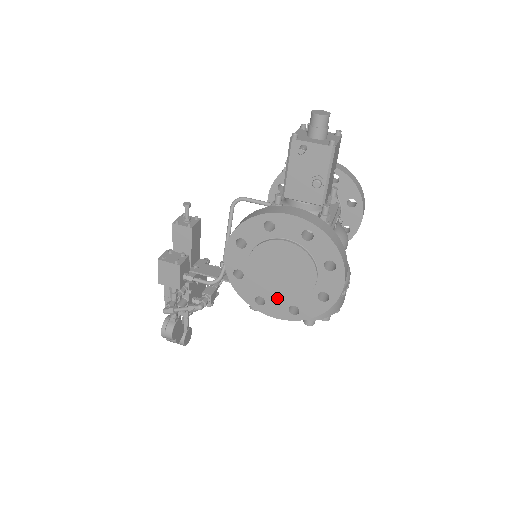
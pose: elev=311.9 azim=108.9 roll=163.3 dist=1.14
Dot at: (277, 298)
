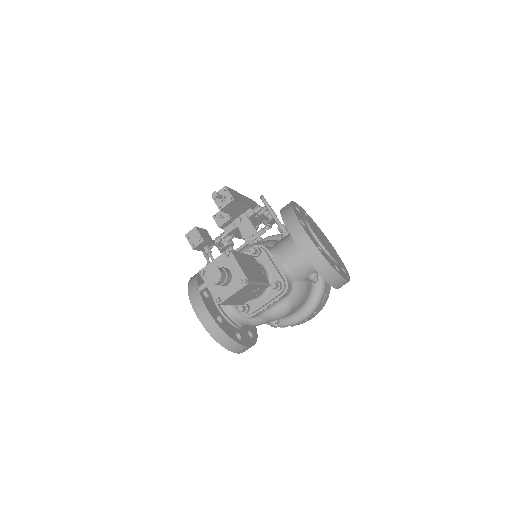
Dot at: occluded
